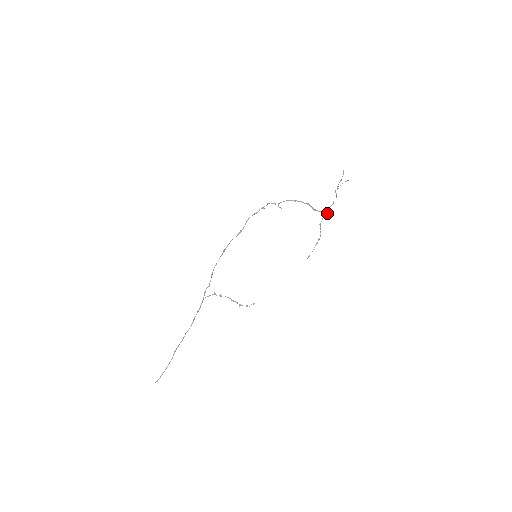
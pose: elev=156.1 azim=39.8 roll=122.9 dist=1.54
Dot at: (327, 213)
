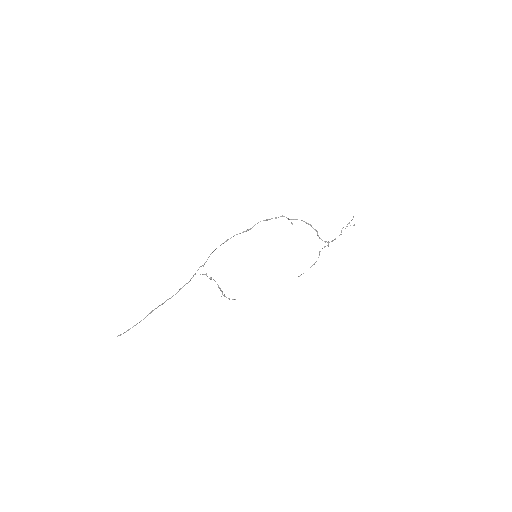
Dot at: (328, 245)
